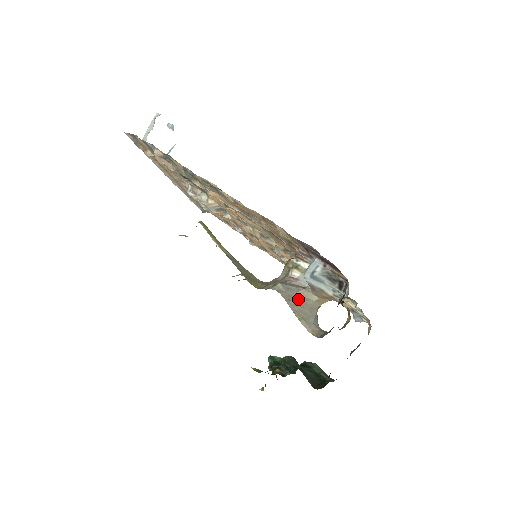
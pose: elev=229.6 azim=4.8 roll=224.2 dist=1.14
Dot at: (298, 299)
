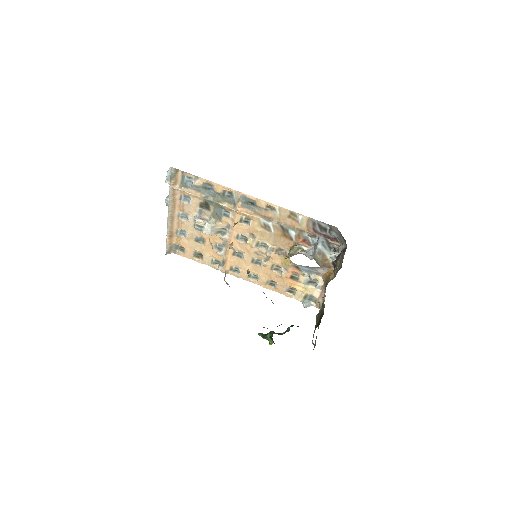
Dot at: (314, 259)
